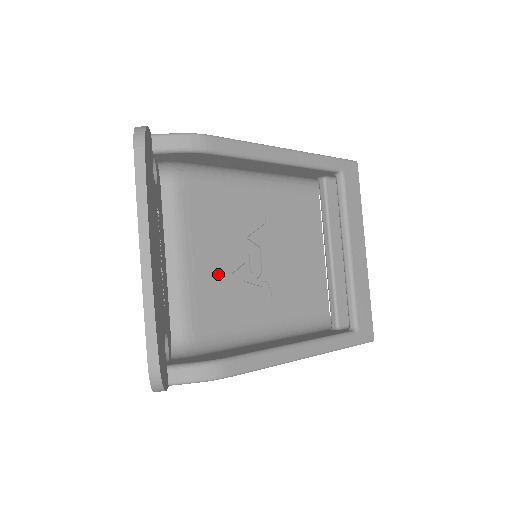
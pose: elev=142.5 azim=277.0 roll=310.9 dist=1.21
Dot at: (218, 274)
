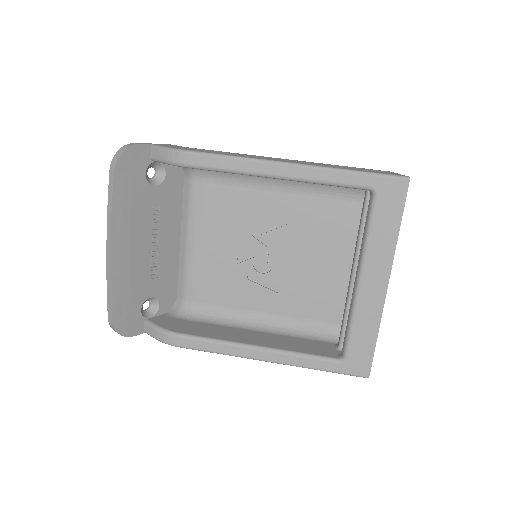
Dot at: (222, 261)
